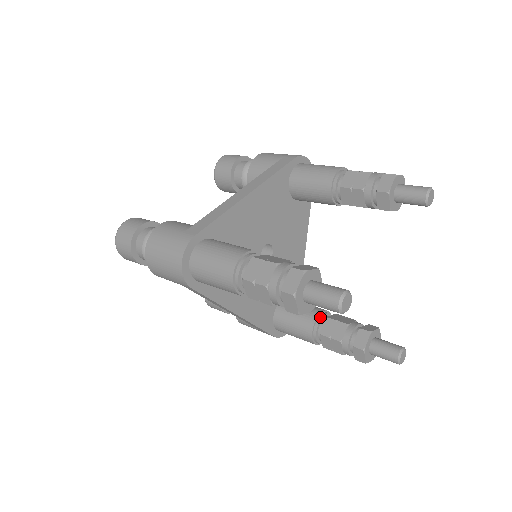
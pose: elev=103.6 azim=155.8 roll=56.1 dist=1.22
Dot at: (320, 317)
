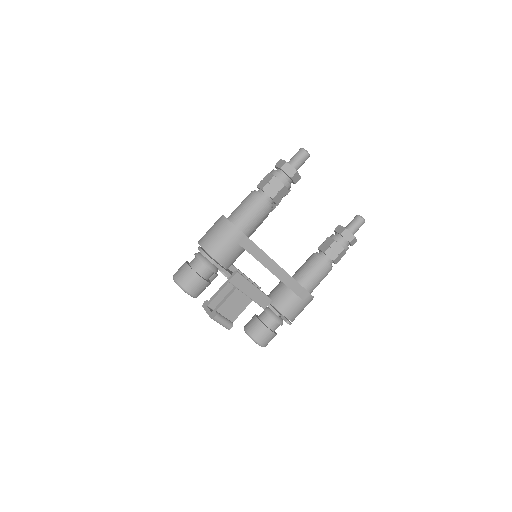
Dot at: (315, 253)
